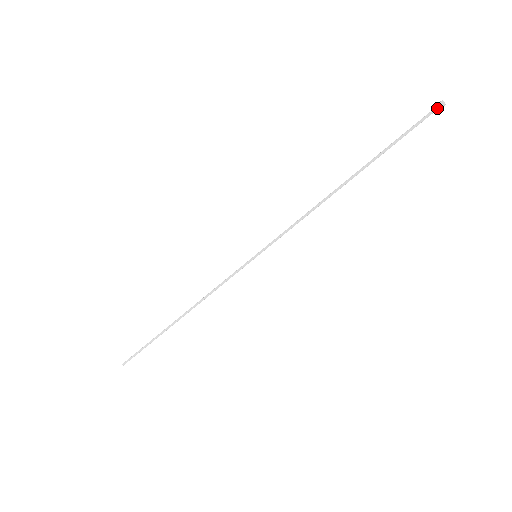
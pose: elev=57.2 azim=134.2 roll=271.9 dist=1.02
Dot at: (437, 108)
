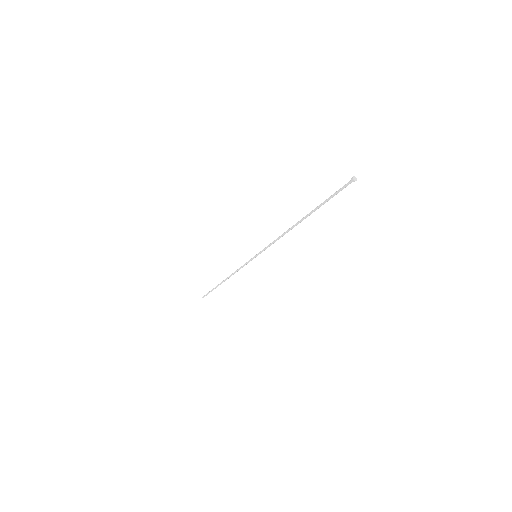
Dot at: (350, 182)
